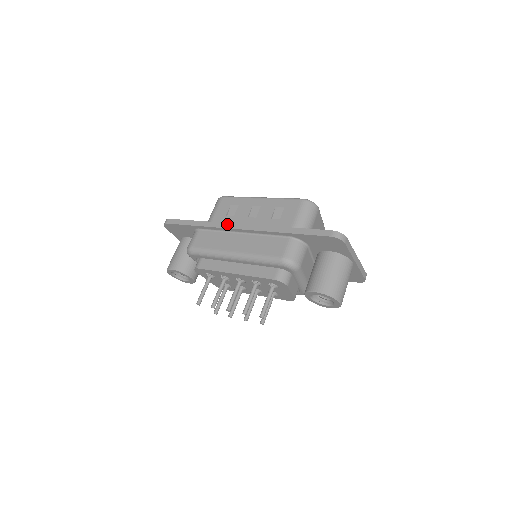
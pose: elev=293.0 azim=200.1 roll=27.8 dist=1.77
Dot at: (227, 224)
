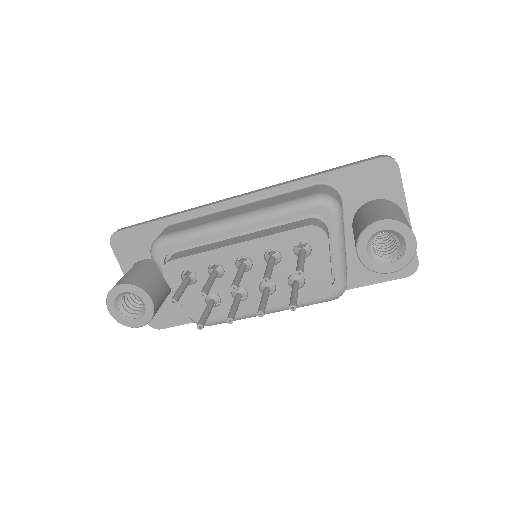
Dot at: (218, 201)
